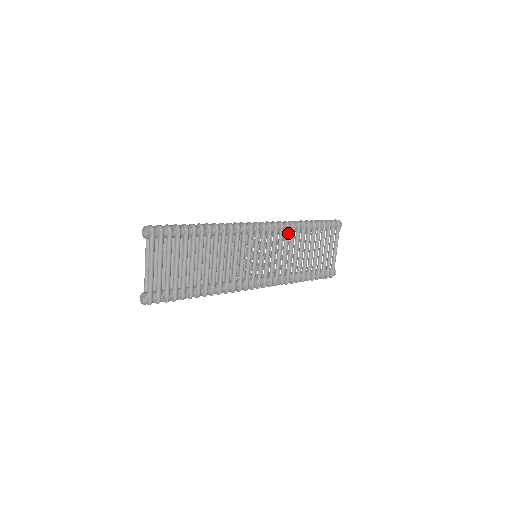
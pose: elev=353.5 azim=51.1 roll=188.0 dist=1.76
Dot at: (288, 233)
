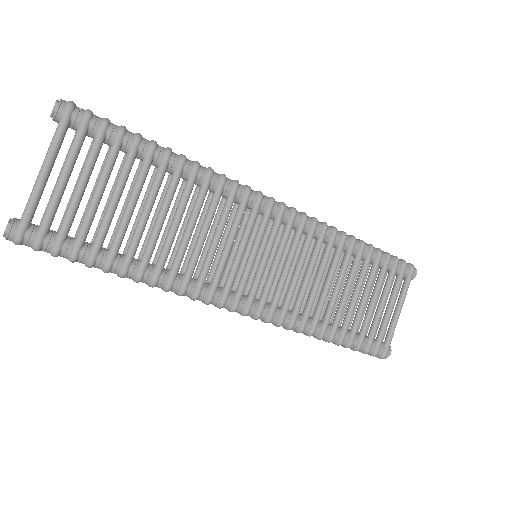
Dot at: (322, 240)
